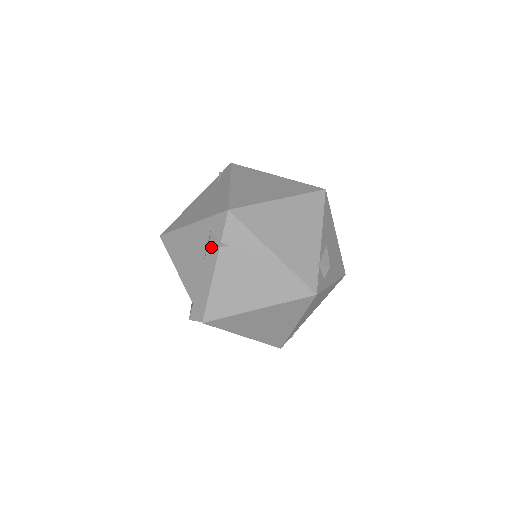
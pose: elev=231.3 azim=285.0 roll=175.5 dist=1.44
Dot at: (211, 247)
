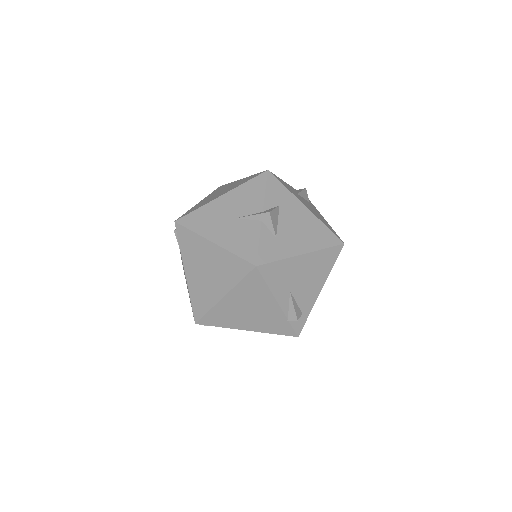
Dot at: occluded
